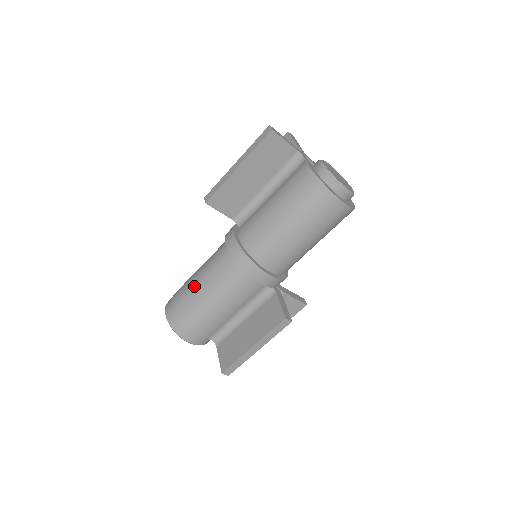
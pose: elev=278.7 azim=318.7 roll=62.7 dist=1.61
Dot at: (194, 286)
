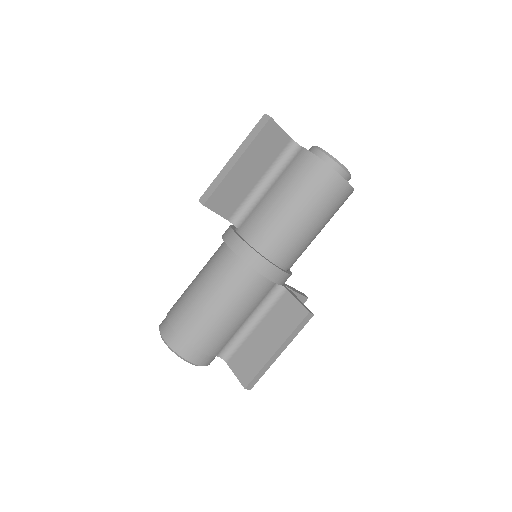
Dot at: (197, 300)
